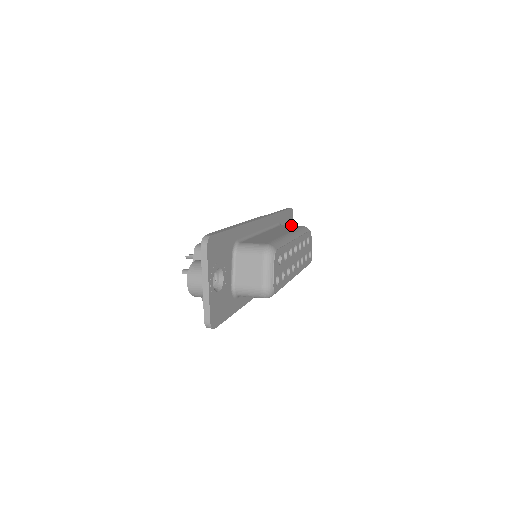
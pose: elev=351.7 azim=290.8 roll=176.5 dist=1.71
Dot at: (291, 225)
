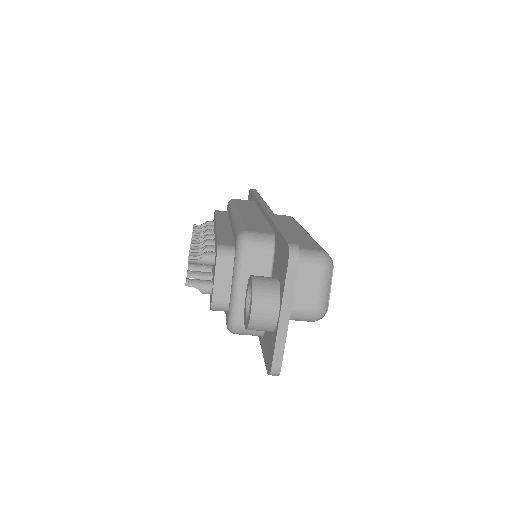
Dot at: (276, 214)
